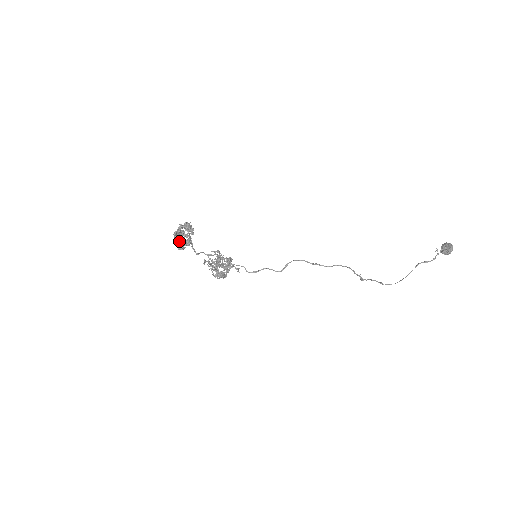
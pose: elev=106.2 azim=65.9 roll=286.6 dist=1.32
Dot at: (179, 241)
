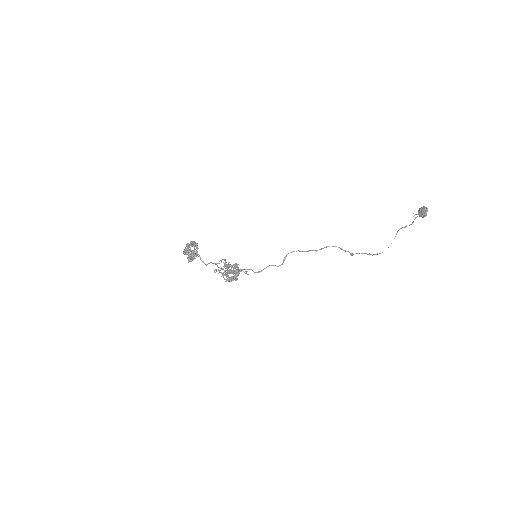
Dot at: occluded
